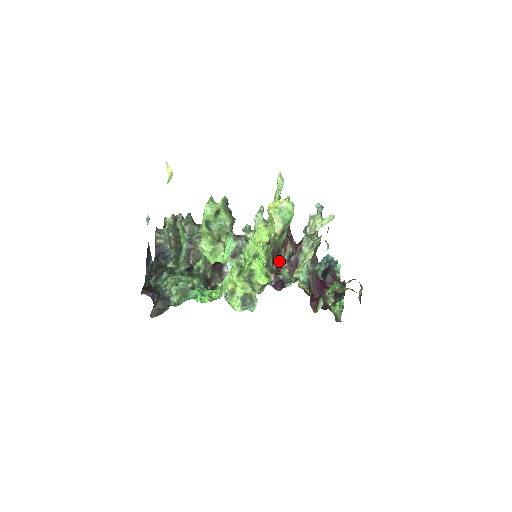
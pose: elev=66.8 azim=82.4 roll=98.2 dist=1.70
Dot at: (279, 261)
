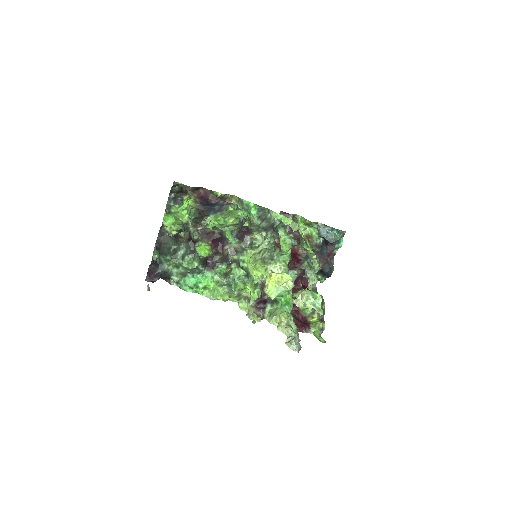
Dot at: occluded
